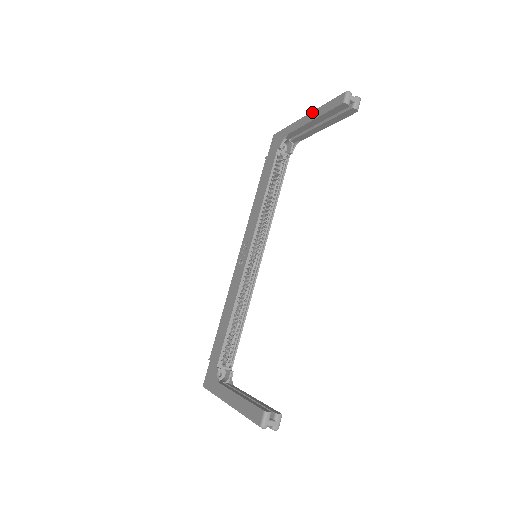
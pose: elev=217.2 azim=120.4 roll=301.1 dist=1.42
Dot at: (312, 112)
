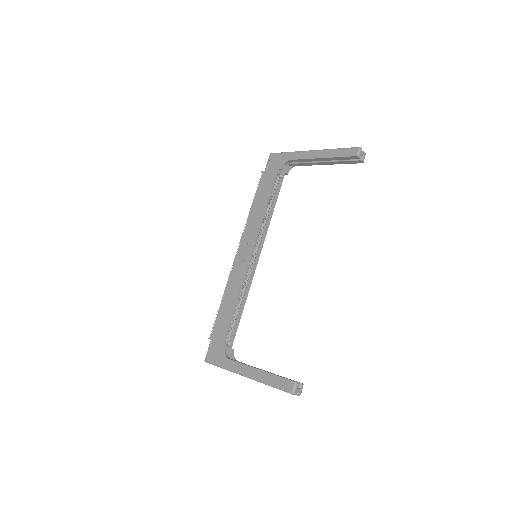
Dot at: (320, 151)
